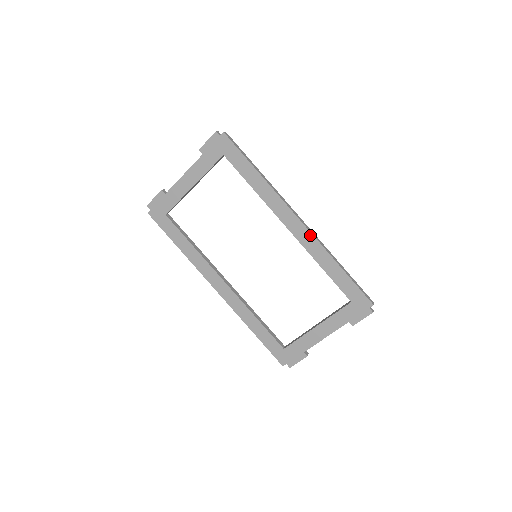
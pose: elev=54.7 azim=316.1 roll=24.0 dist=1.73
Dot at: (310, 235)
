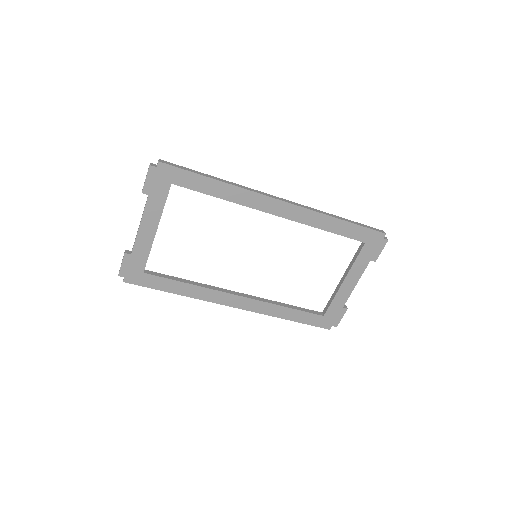
Dot at: (299, 209)
